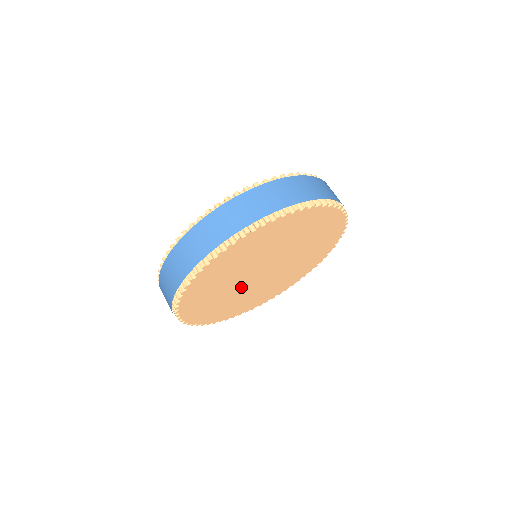
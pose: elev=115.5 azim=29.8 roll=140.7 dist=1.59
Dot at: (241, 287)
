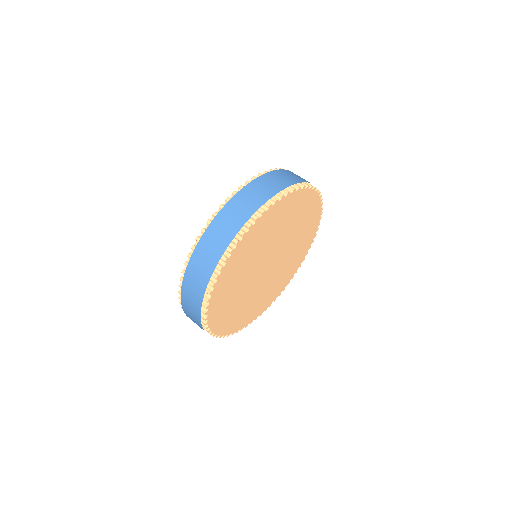
Dot at: (252, 274)
